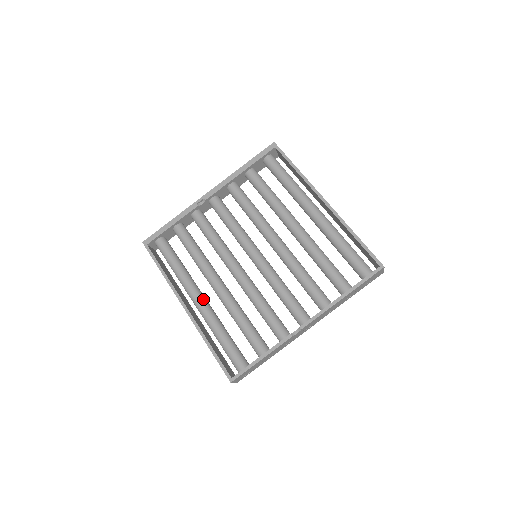
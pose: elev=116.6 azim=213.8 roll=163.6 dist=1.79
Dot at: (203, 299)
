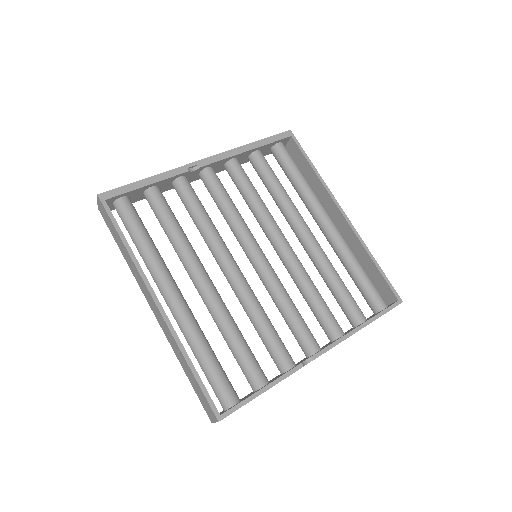
Dot at: (182, 296)
